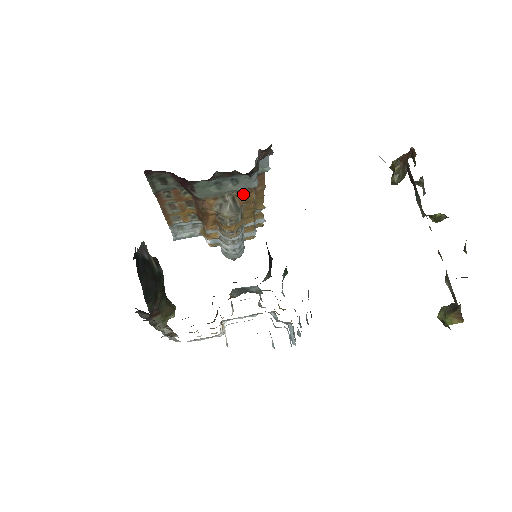
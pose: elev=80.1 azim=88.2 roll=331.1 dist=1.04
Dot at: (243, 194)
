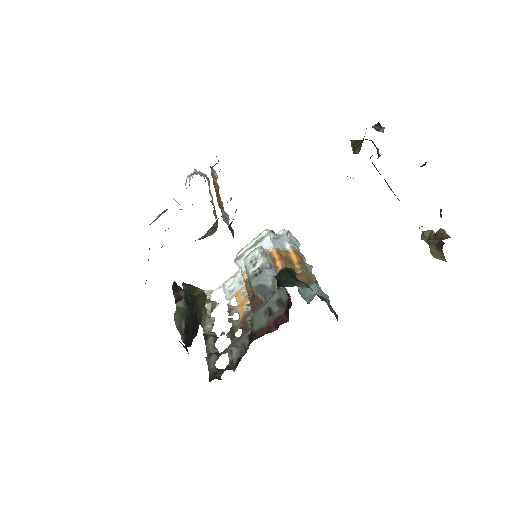
Dot at: occluded
